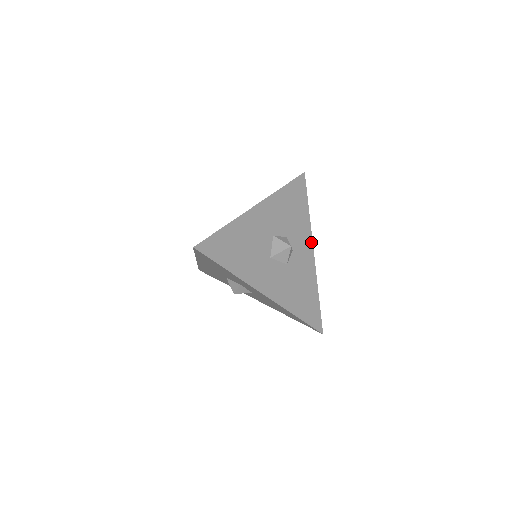
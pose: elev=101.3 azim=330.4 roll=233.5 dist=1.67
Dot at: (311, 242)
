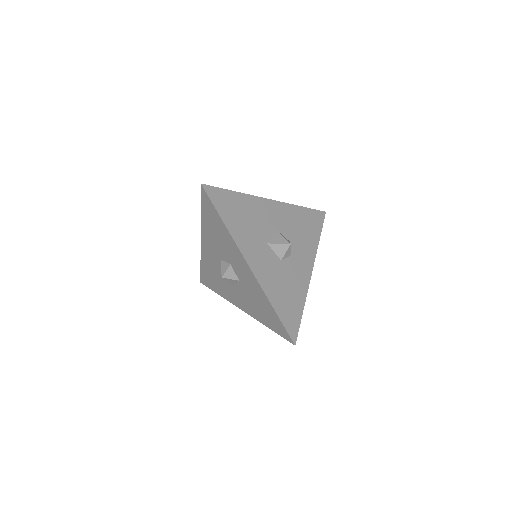
Dot at: (312, 263)
